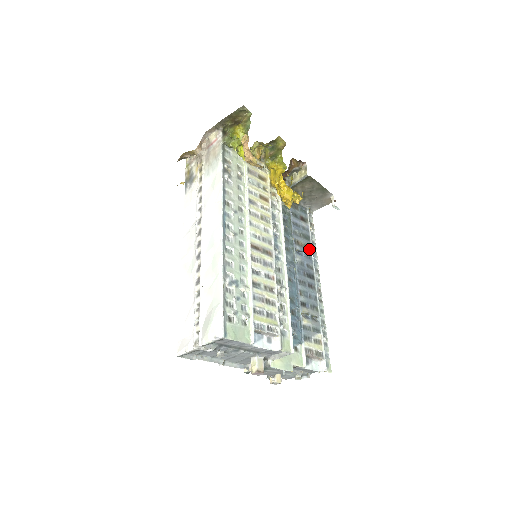
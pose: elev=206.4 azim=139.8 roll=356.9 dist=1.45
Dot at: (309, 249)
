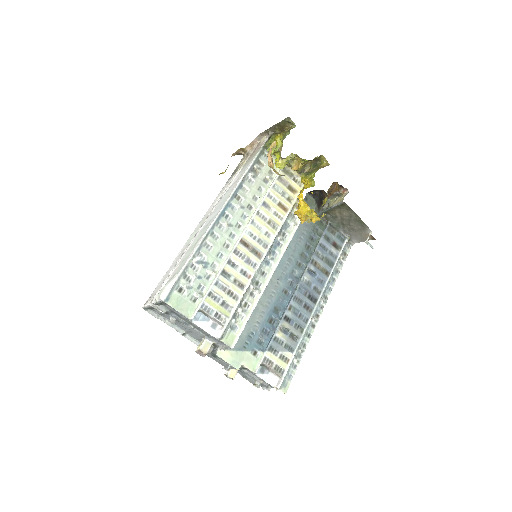
Dot at: (326, 274)
